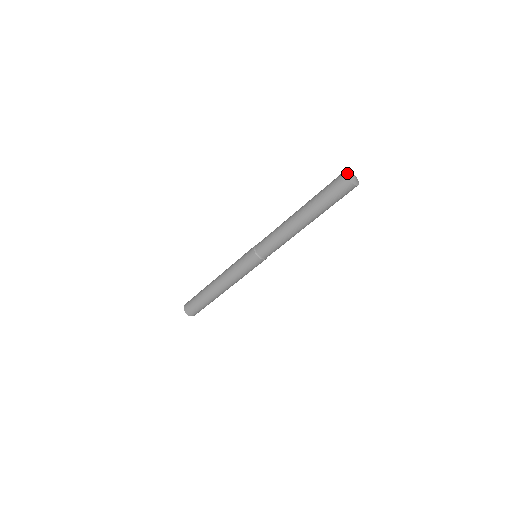
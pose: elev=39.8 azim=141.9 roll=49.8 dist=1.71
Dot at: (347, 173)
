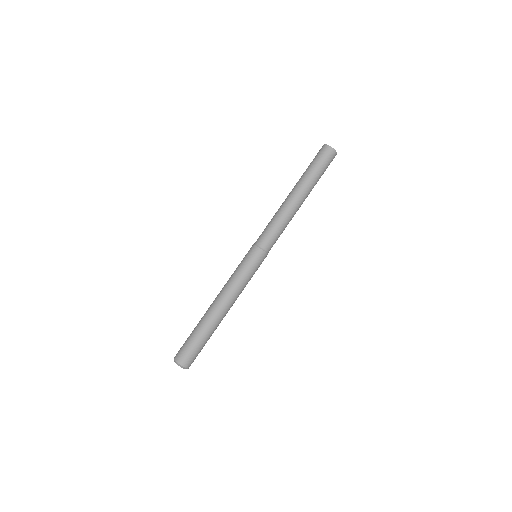
Dot at: (327, 145)
